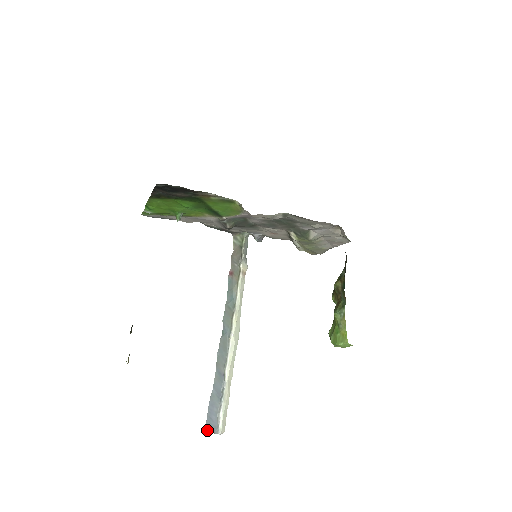
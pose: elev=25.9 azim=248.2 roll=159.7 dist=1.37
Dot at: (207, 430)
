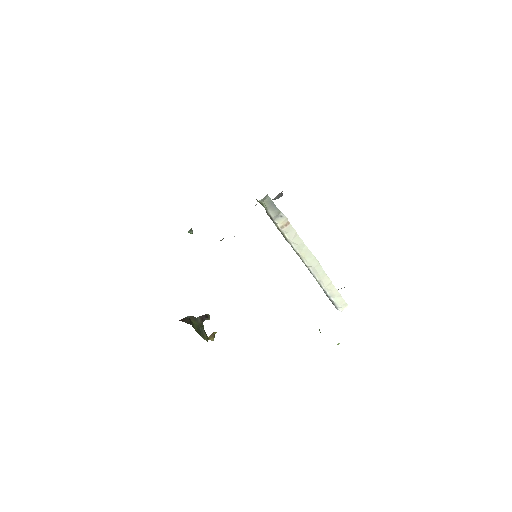
Dot at: occluded
